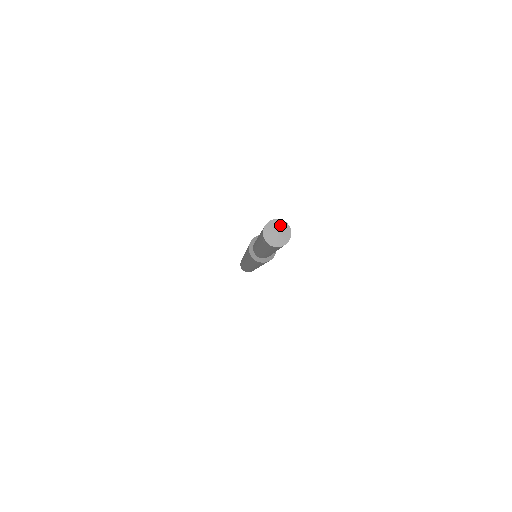
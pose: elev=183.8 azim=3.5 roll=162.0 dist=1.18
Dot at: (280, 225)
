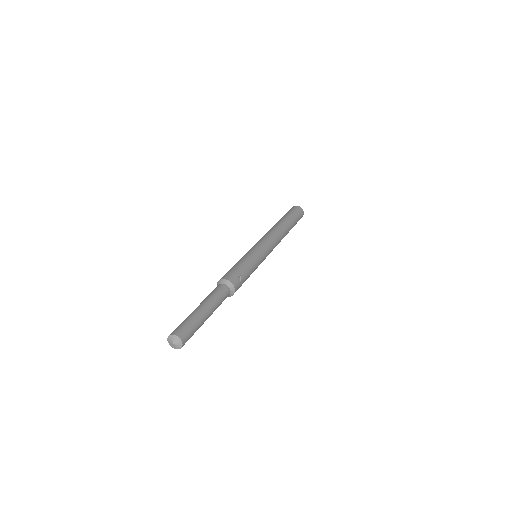
Dot at: (178, 342)
